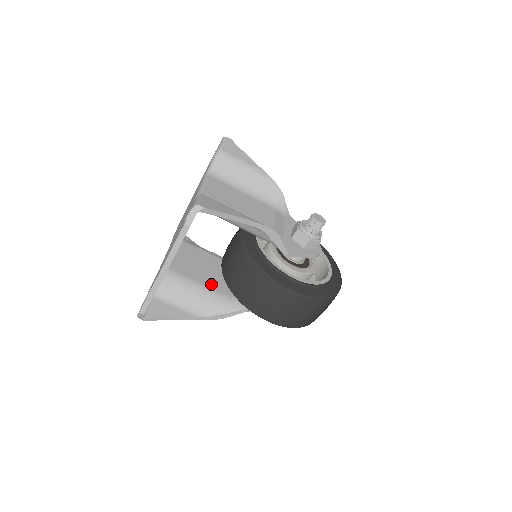
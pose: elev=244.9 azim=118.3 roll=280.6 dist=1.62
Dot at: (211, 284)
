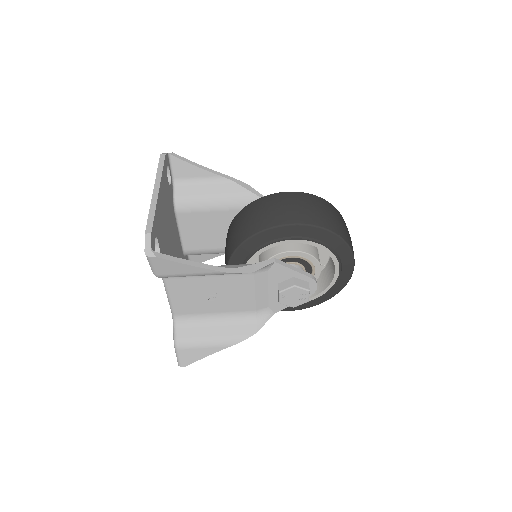
Dot at: occluded
